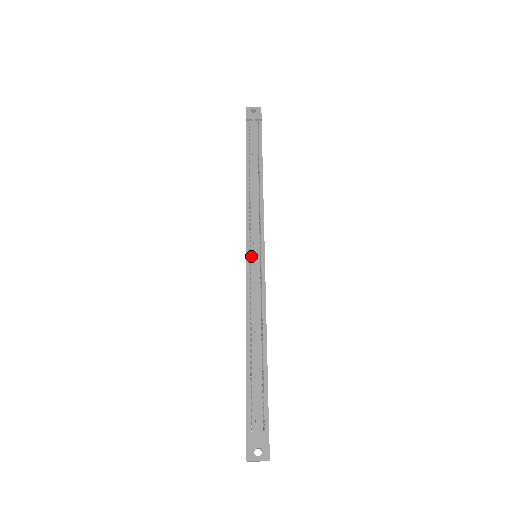
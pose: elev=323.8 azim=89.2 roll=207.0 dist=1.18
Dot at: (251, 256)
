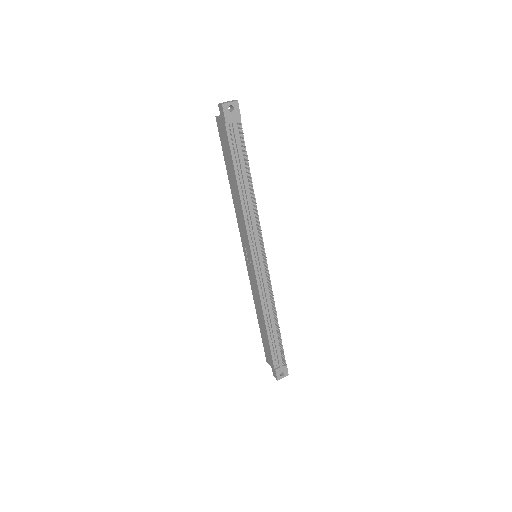
Dot at: (257, 265)
